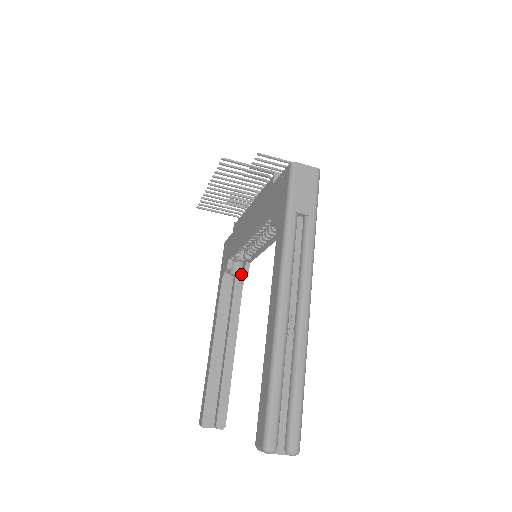
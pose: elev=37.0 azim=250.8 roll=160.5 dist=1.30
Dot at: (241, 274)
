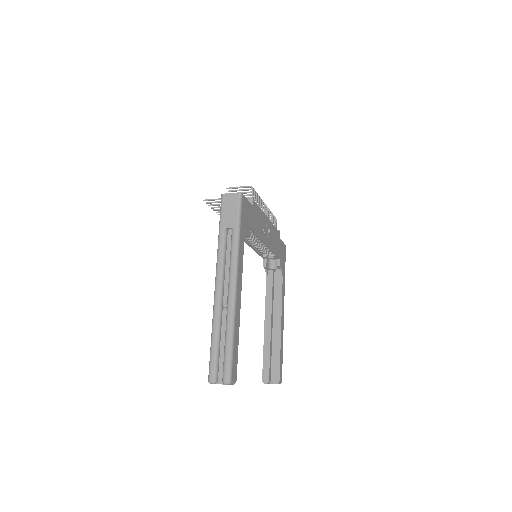
Dot at: (278, 268)
